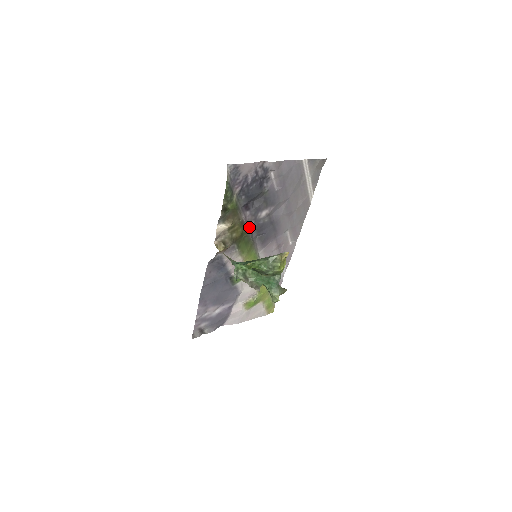
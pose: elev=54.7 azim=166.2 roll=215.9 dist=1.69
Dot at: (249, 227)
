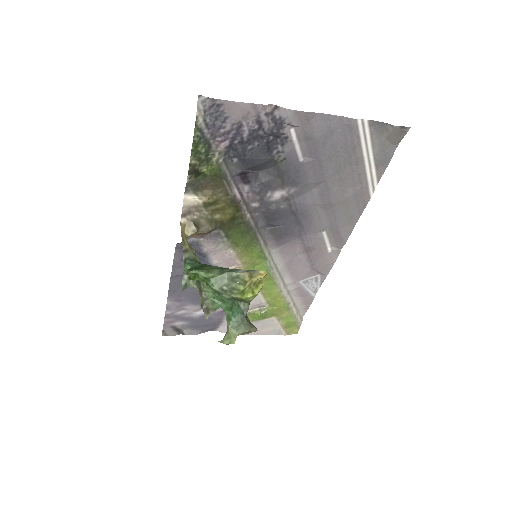
Dot at: (249, 210)
